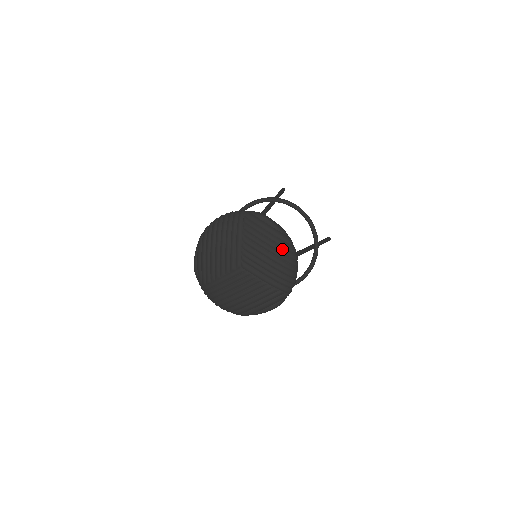
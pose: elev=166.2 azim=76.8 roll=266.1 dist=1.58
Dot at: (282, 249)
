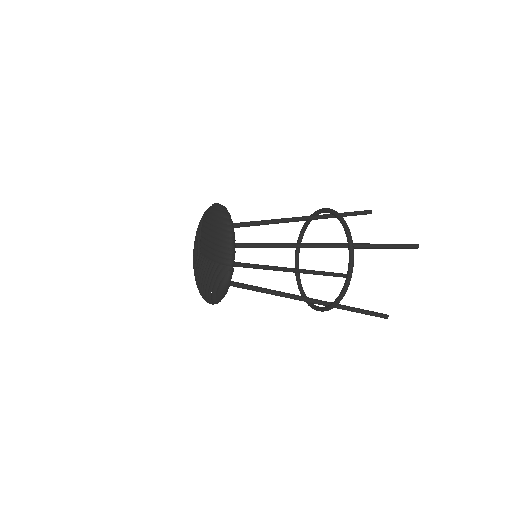
Dot at: (217, 224)
